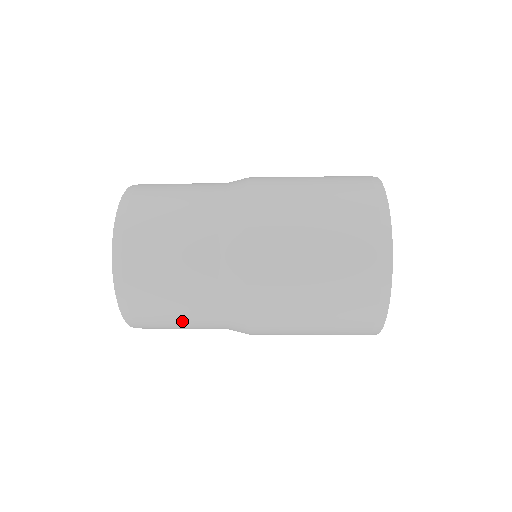
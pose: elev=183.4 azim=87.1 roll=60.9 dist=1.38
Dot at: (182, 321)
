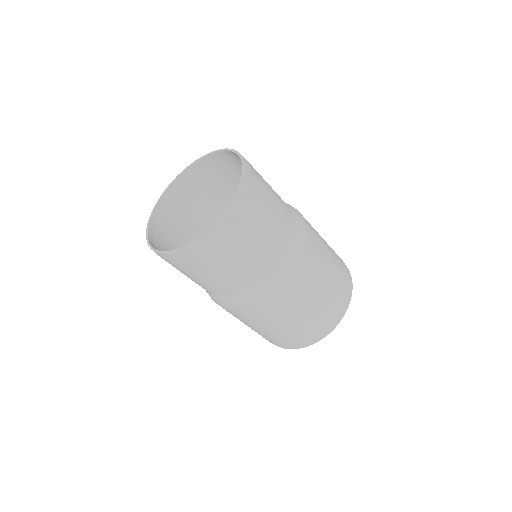
Dot at: (209, 278)
